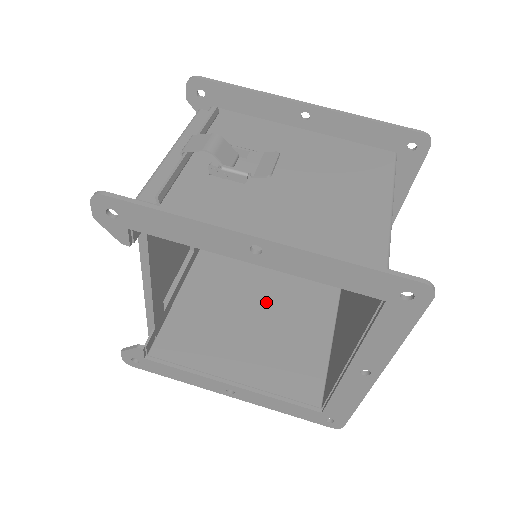
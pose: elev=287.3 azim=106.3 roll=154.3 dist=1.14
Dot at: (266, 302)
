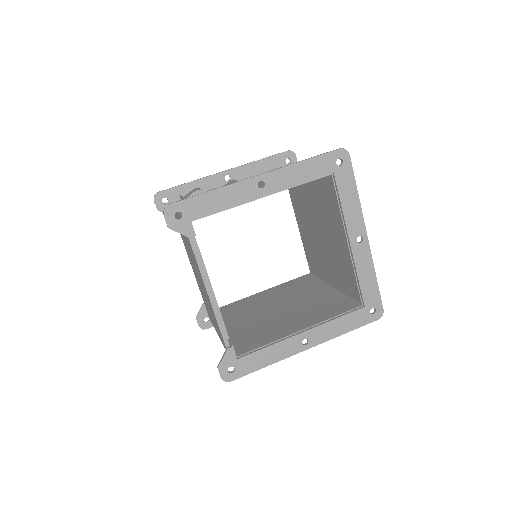
Dot at: (280, 303)
